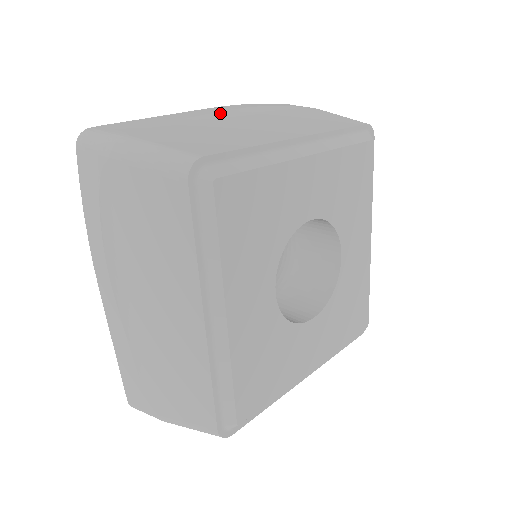
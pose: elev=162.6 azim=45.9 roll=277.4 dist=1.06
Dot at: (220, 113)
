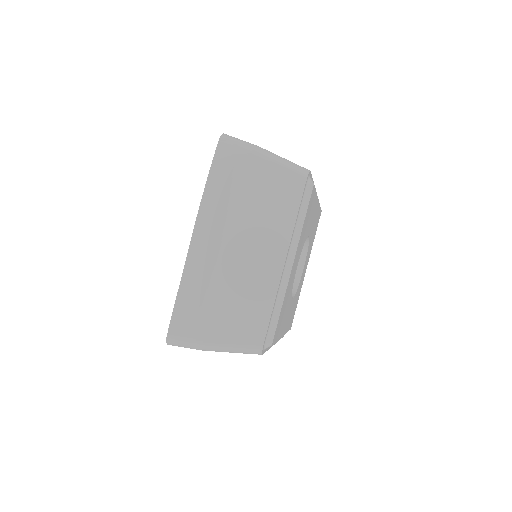
Dot at: (210, 246)
